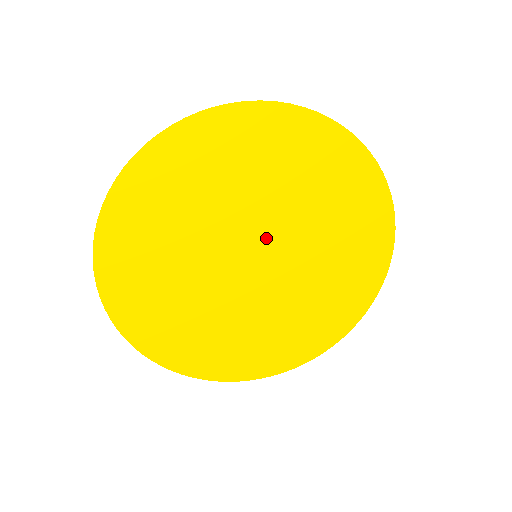
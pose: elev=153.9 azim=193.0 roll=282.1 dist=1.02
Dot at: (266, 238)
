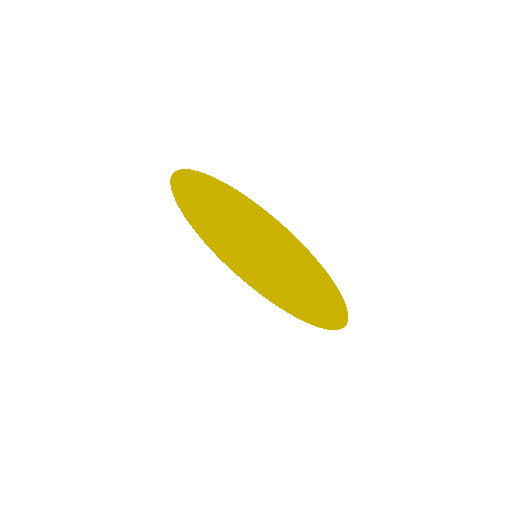
Dot at: (266, 260)
